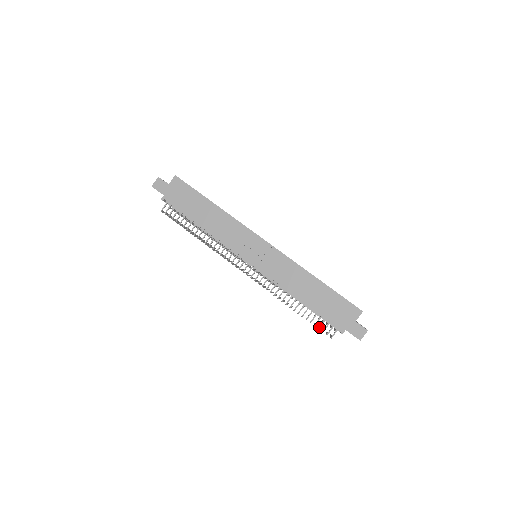
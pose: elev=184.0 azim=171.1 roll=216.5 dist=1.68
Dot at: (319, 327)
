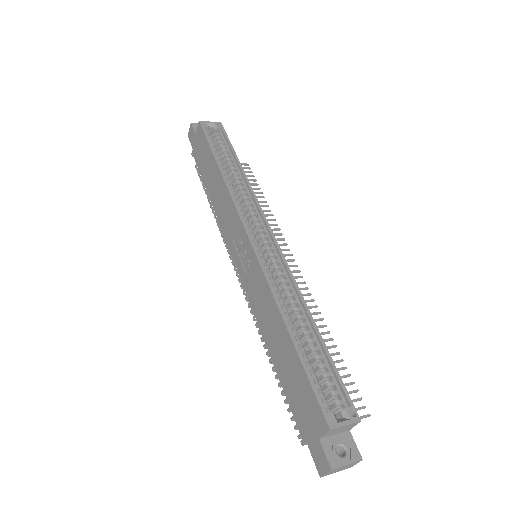
Dot at: (287, 409)
